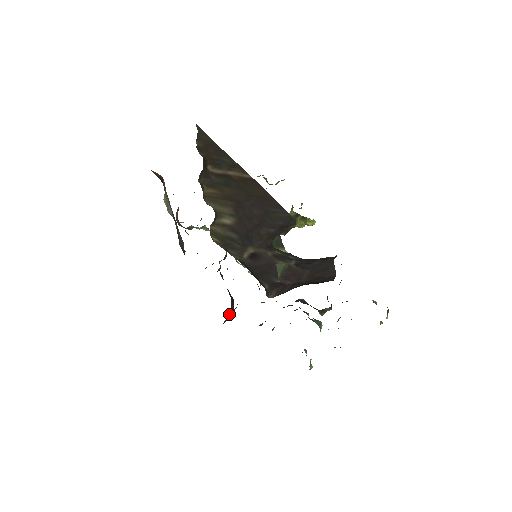
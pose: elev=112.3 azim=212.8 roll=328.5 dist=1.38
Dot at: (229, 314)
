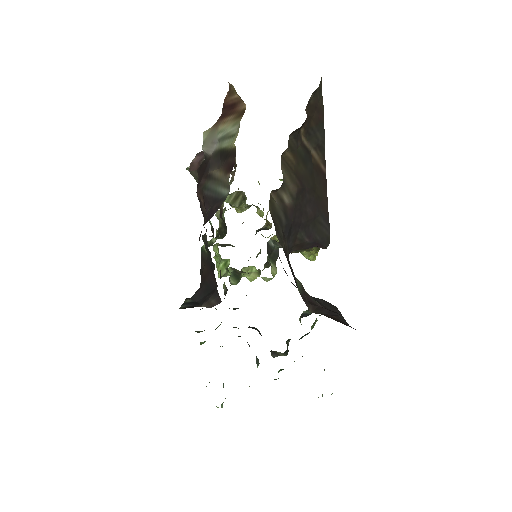
Dot at: (186, 301)
